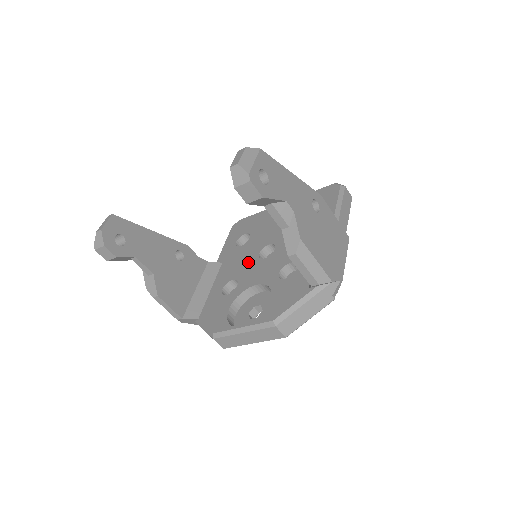
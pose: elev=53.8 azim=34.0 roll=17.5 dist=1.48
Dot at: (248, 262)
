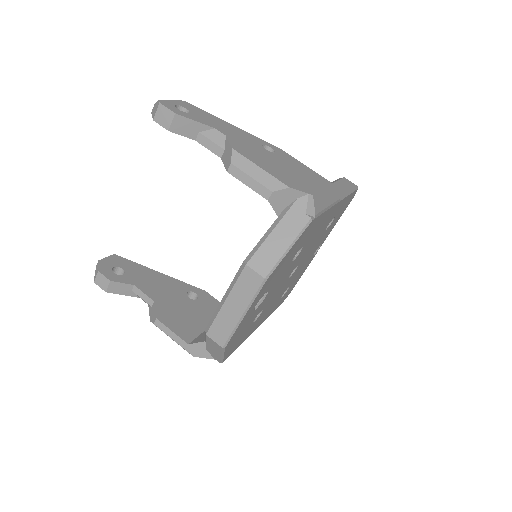
Dot at: occluded
